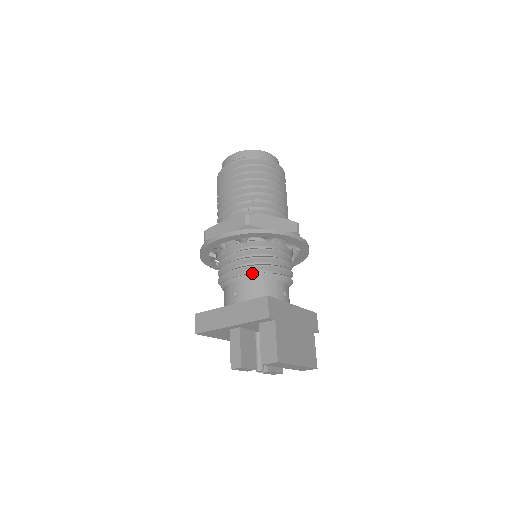
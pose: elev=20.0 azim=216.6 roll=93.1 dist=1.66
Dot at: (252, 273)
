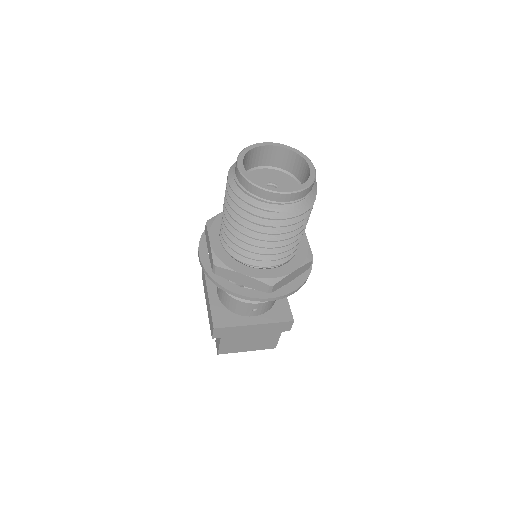
Dot at: occluded
